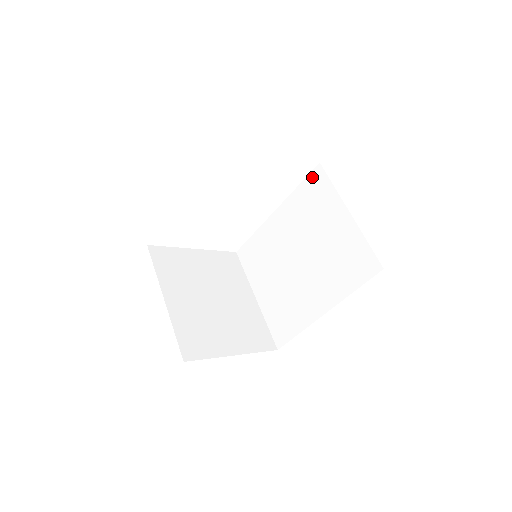
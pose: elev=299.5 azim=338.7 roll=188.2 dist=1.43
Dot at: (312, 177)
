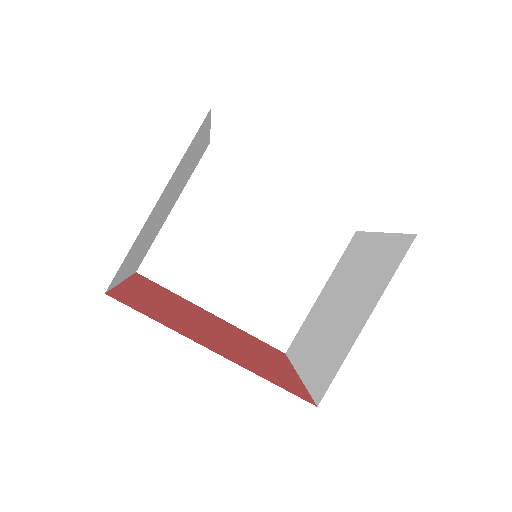
Dot at: (339, 228)
